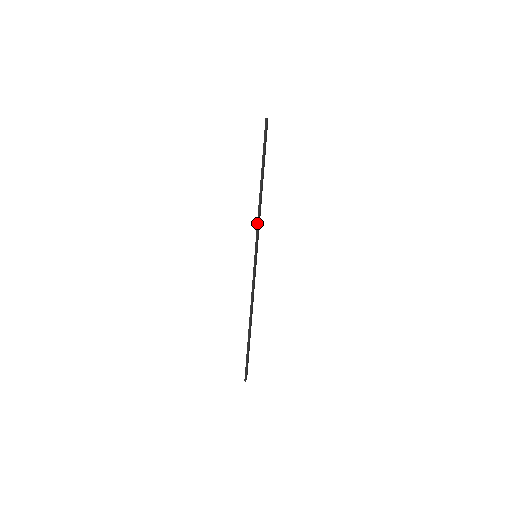
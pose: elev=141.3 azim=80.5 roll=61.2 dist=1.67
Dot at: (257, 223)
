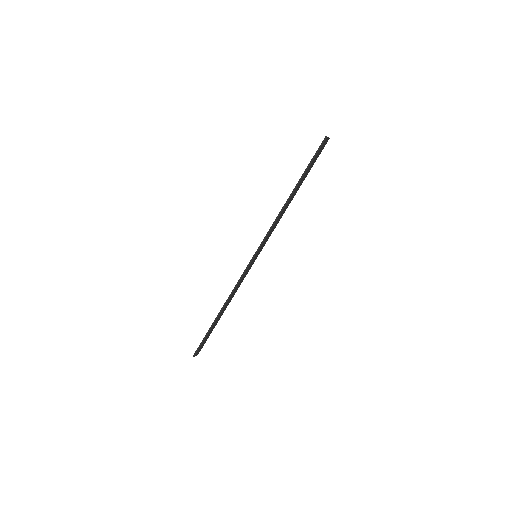
Dot at: (270, 227)
